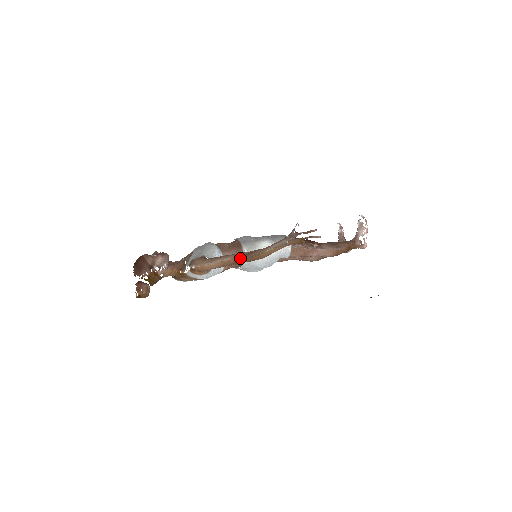
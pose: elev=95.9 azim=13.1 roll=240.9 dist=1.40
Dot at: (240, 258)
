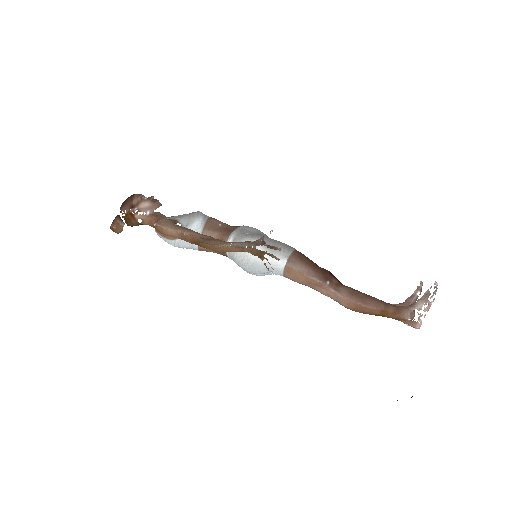
Dot at: (197, 239)
